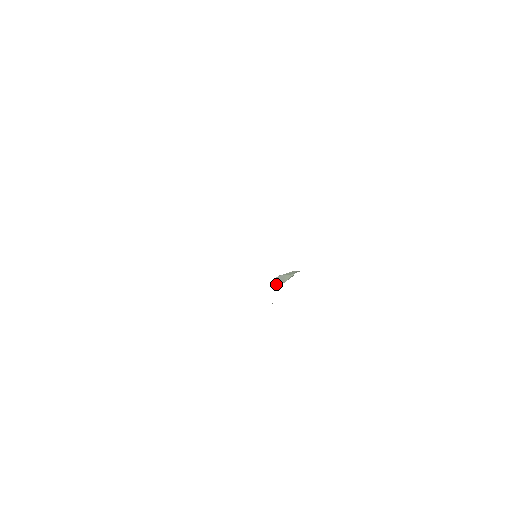
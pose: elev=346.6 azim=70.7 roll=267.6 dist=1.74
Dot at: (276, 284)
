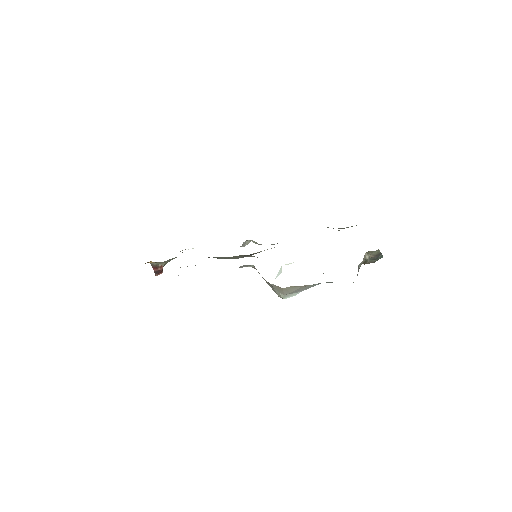
Dot at: occluded
